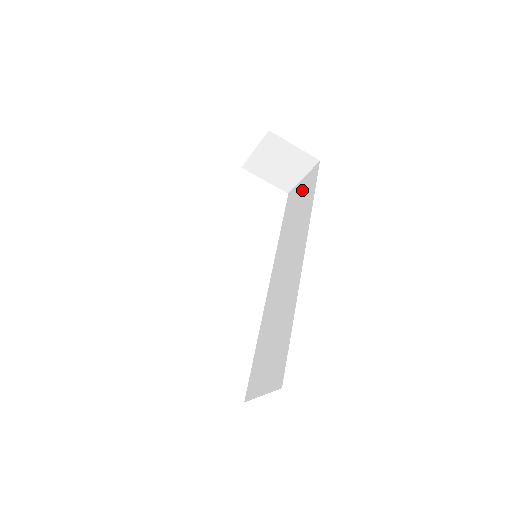
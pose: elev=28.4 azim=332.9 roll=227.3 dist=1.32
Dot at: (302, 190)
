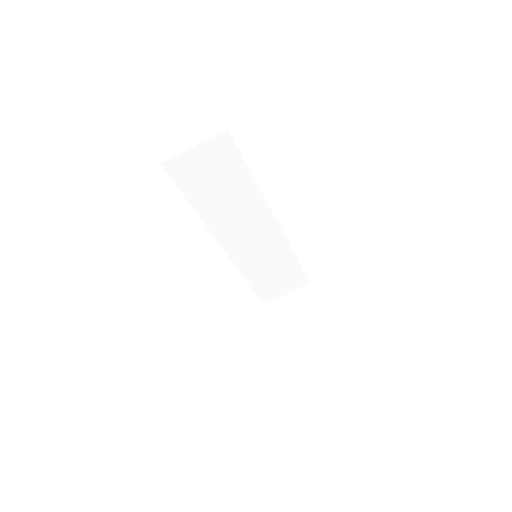
Dot at: occluded
